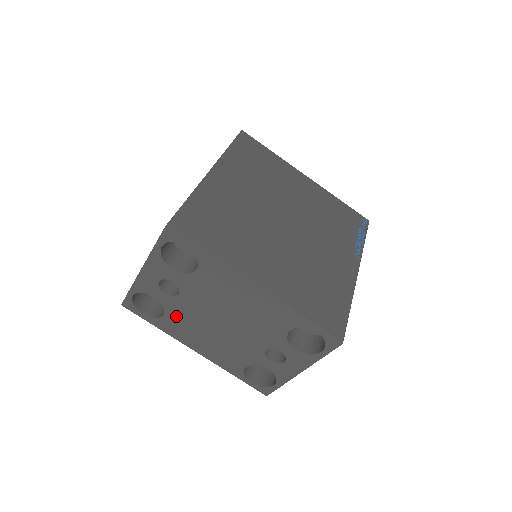
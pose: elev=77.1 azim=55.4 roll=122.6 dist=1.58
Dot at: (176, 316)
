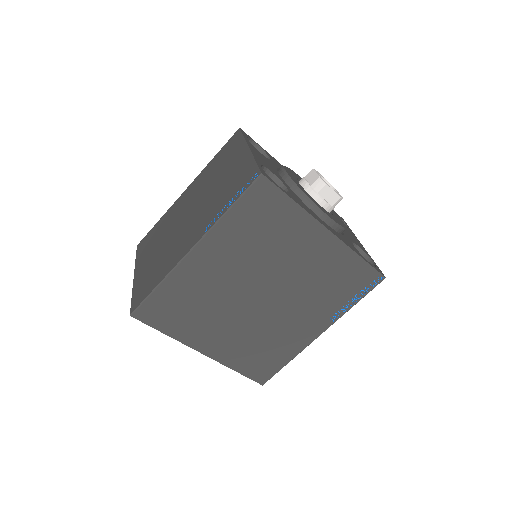
Dot at: occluded
